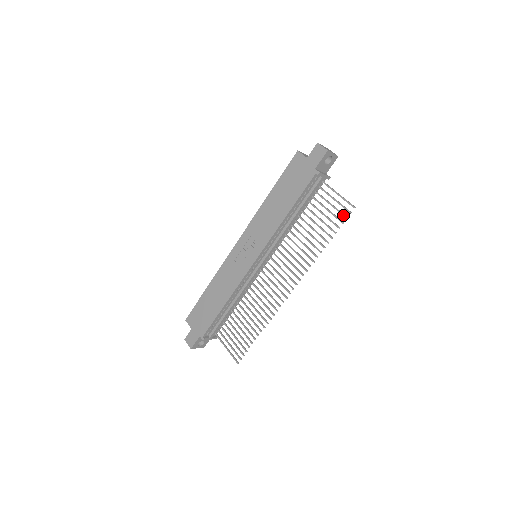
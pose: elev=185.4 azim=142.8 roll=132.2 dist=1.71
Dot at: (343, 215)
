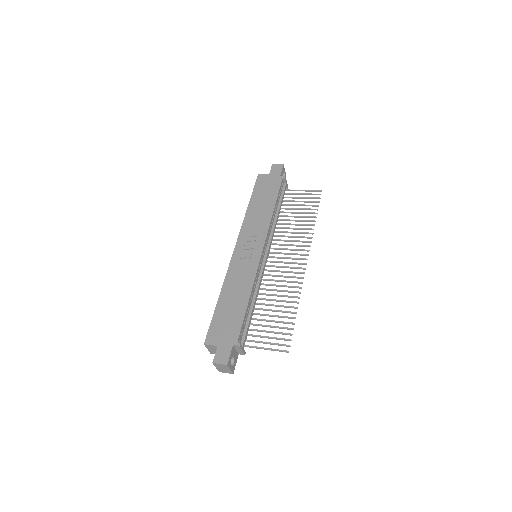
Dot at: (316, 198)
